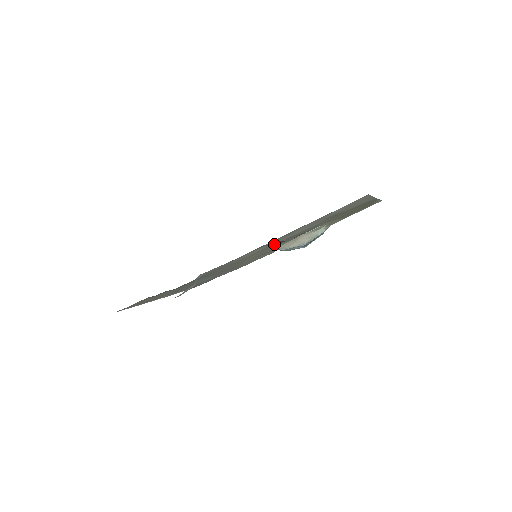
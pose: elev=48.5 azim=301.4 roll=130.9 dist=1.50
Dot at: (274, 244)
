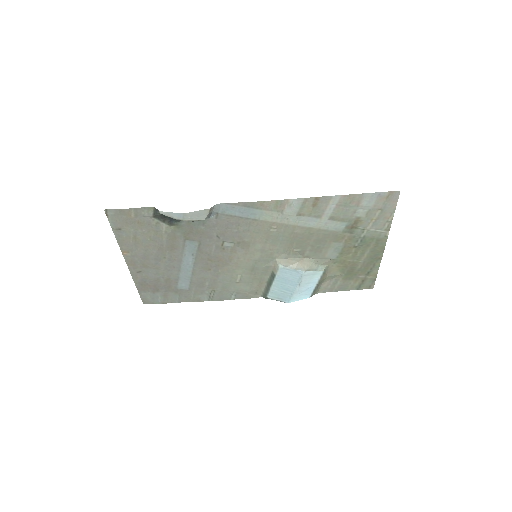
Dot at: (289, 232)
